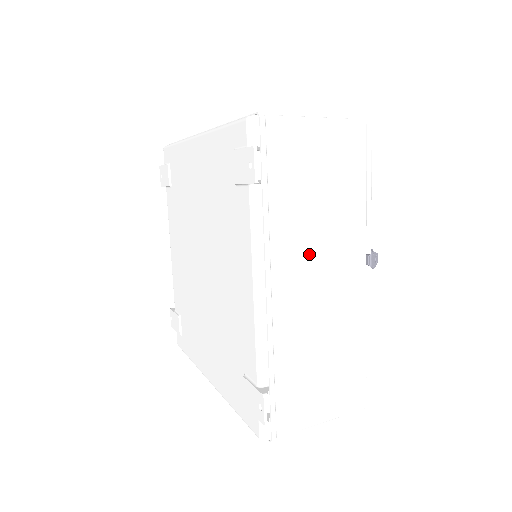
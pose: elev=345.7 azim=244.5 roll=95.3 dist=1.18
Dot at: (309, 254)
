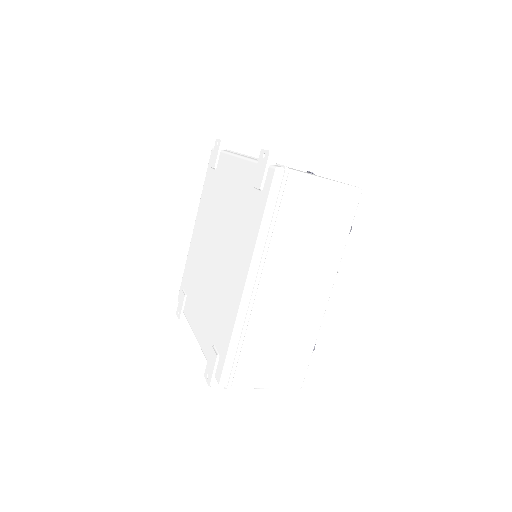
Dot at: occluded
